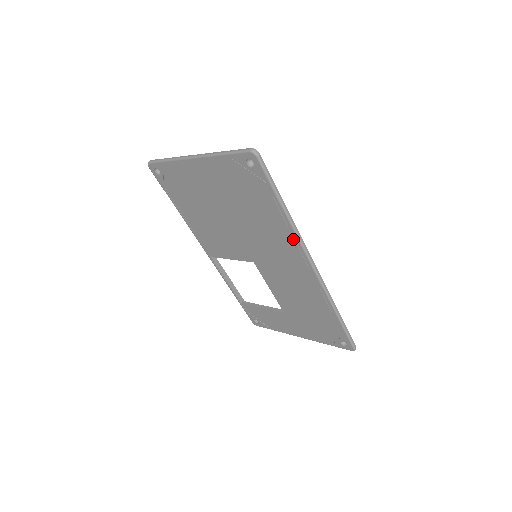
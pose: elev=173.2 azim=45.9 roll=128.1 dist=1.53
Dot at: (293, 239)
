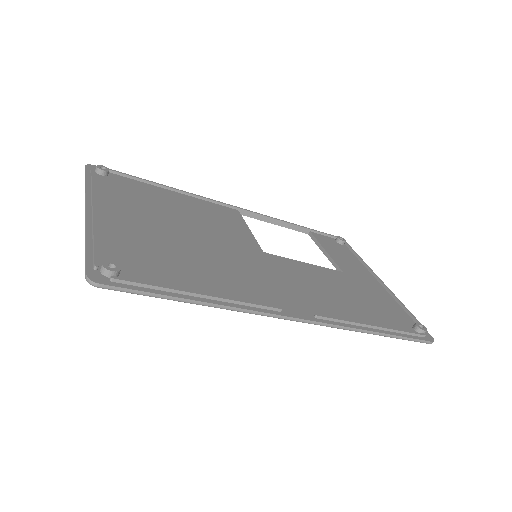
Dot at: occluded
